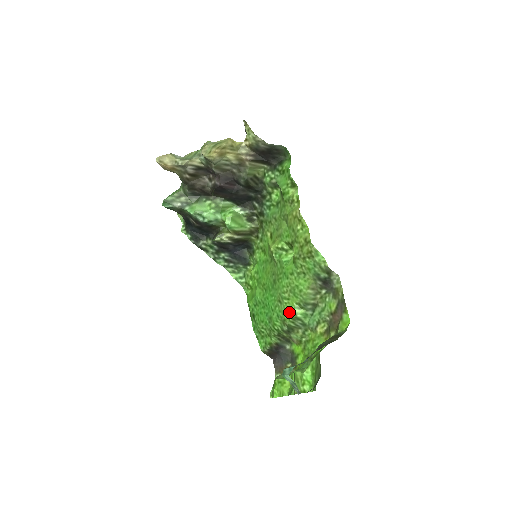
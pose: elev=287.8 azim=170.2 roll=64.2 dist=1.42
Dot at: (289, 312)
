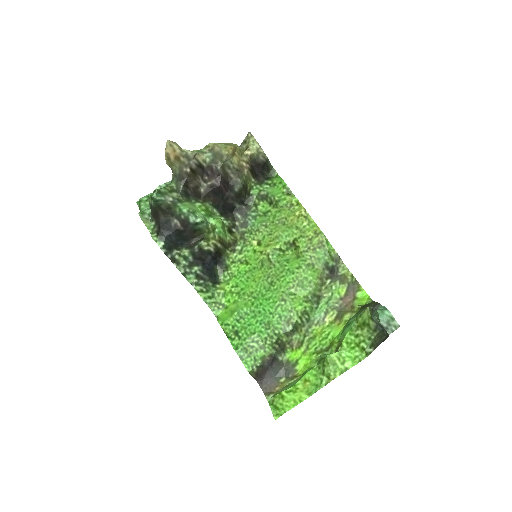
Dot at: (297, 307)
